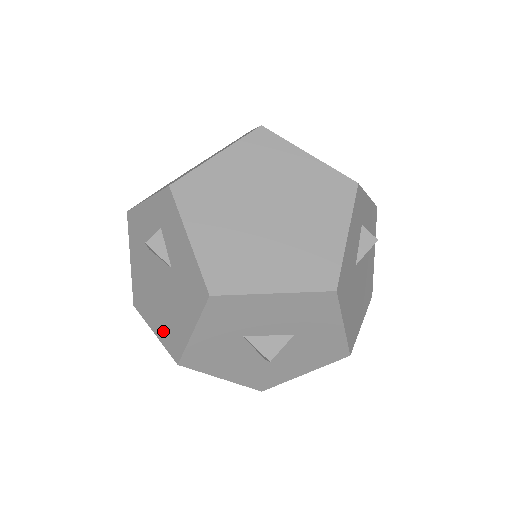
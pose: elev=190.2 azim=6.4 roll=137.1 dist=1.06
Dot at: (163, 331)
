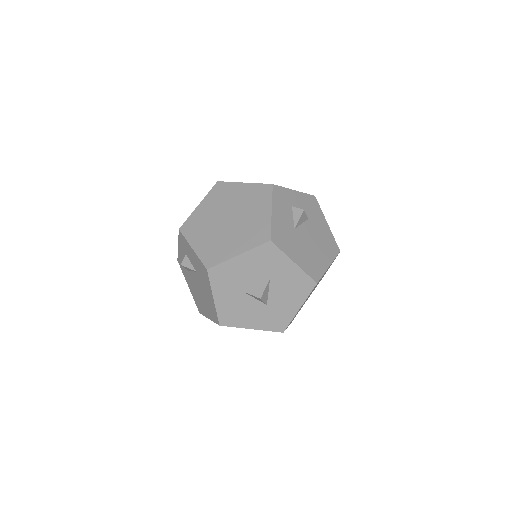
Dot at: (209, 313)
